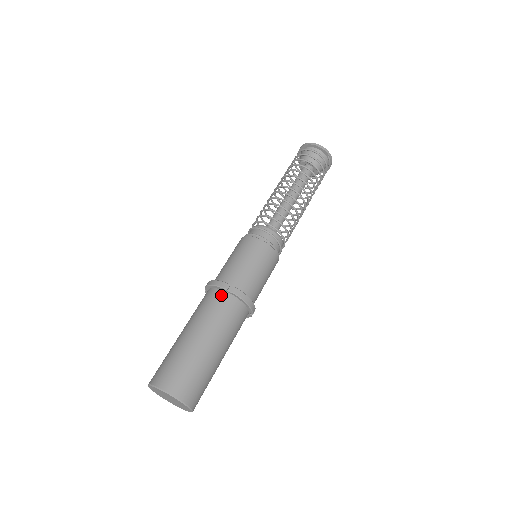
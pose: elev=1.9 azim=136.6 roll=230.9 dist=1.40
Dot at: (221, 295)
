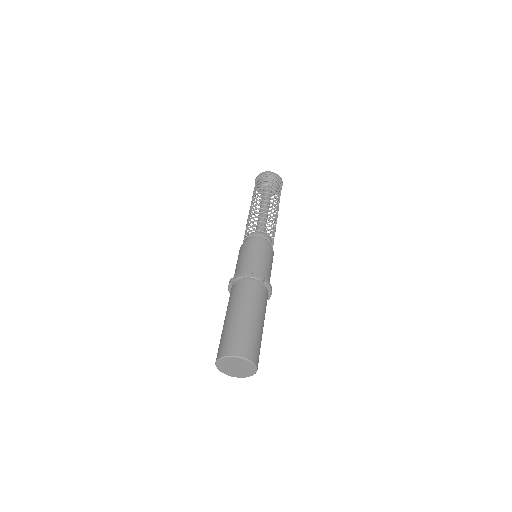
Dot at: (232, 288)
